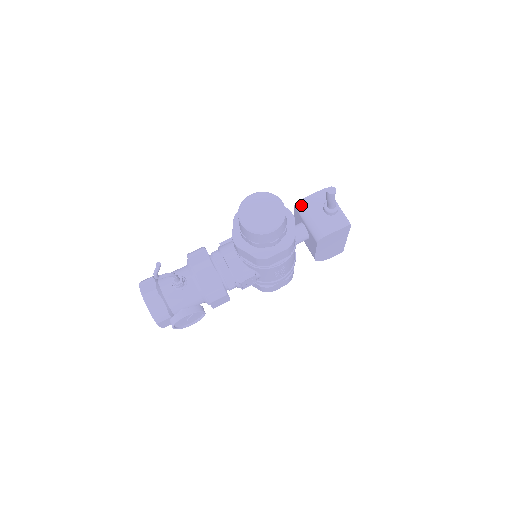
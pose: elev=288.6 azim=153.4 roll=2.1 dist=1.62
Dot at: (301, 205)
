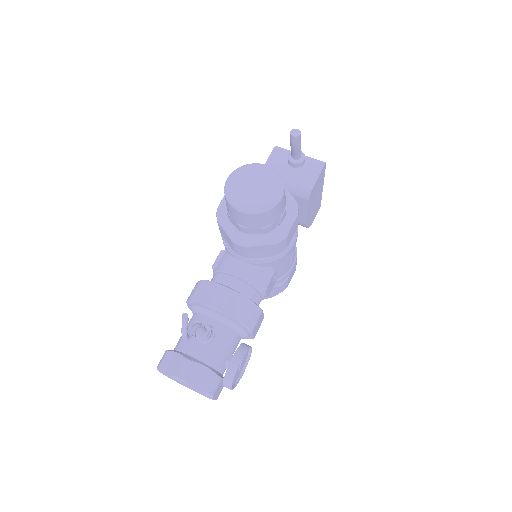
Dot at: occluded
